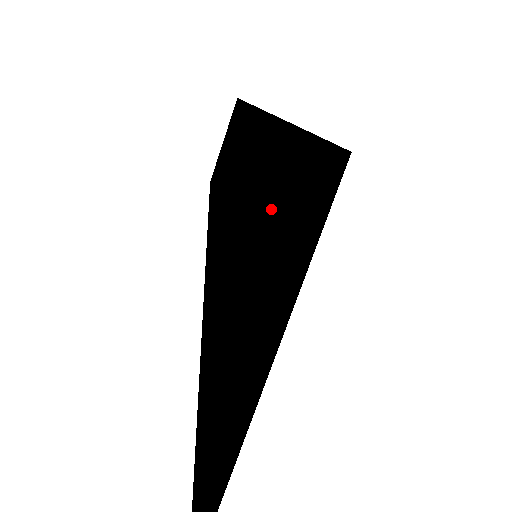
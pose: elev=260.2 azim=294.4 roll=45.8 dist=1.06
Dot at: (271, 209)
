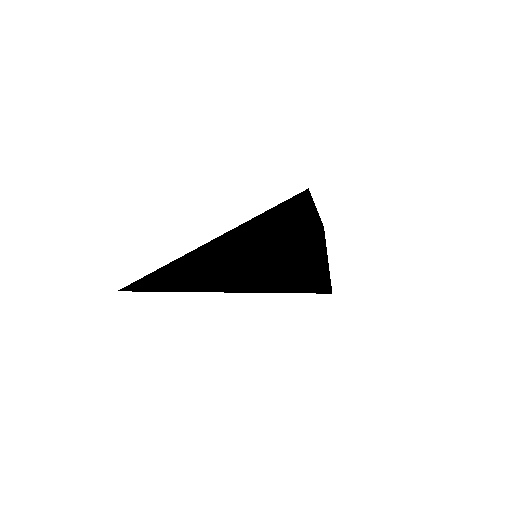
Dot at: (269, 268)
